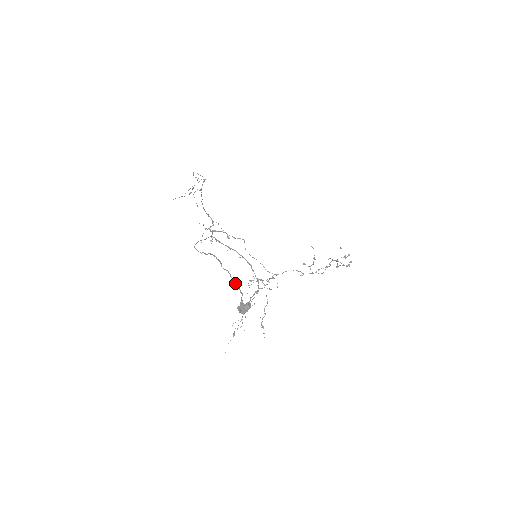
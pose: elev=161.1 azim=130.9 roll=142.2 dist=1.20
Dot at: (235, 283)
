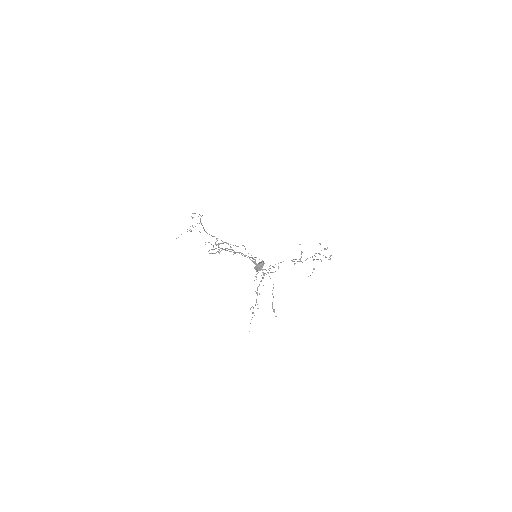
Dot at: occluded
